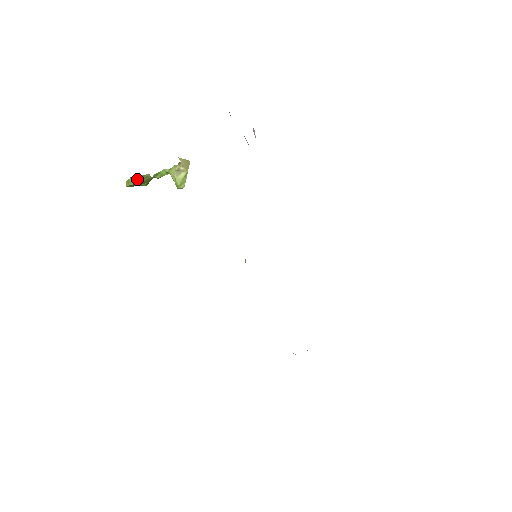
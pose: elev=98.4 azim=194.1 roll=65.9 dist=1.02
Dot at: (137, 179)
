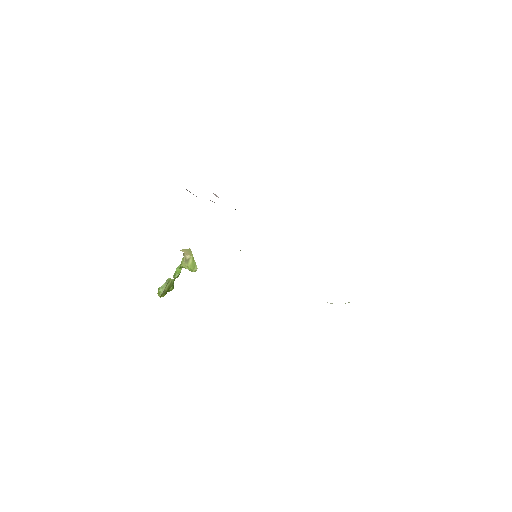
Dot at: (163, 287)
